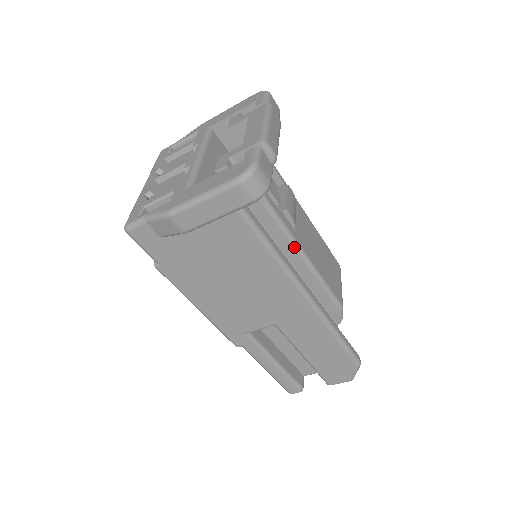
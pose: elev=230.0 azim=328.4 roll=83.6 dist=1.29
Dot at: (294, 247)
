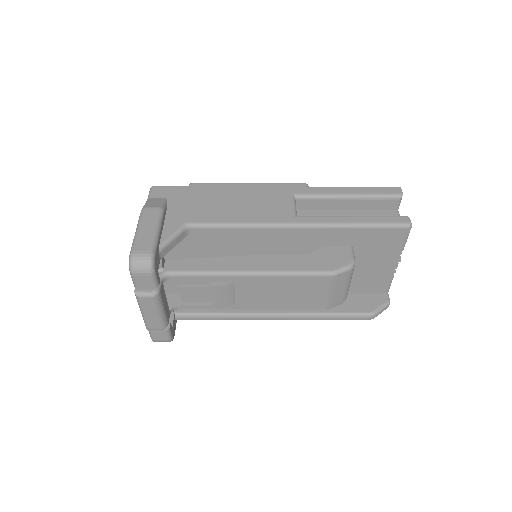
Dot at: (242, 308)
